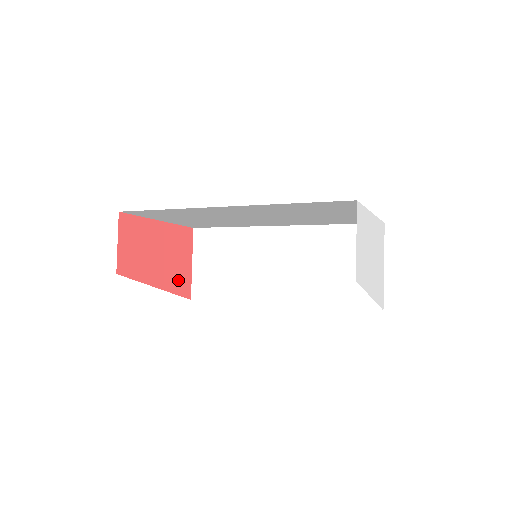
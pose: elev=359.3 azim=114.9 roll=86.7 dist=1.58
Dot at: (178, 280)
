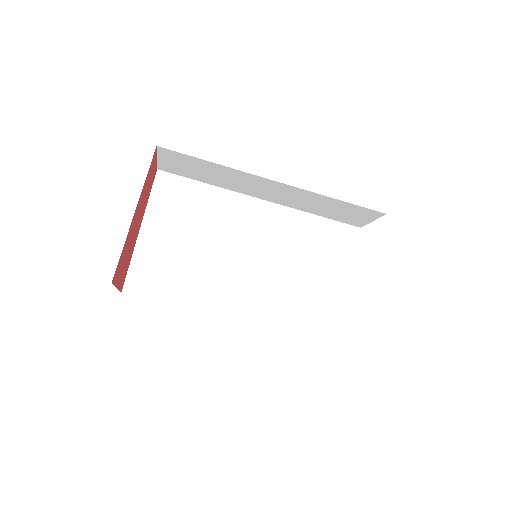
Dot at: (124, 254)
